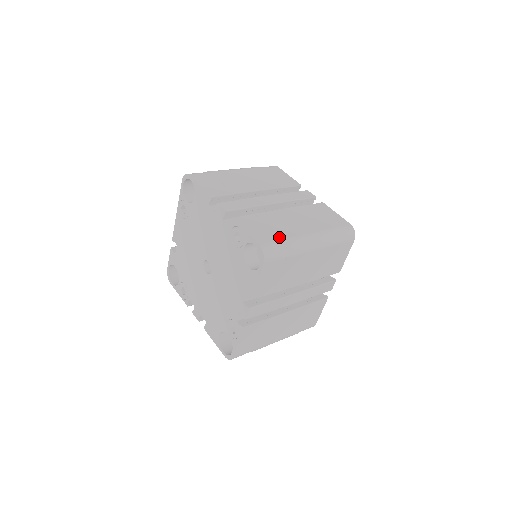
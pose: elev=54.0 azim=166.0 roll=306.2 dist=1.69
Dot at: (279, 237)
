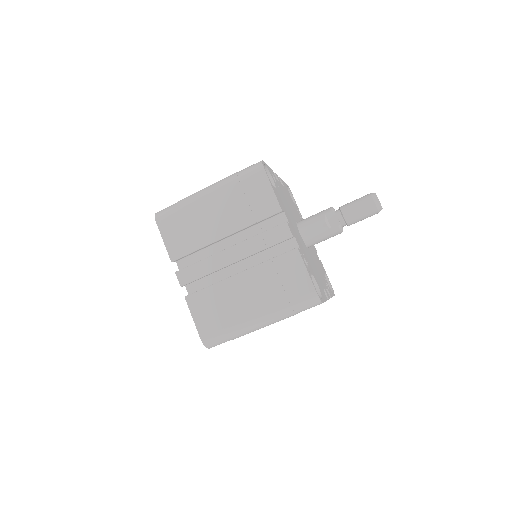
Dot at: occluded
